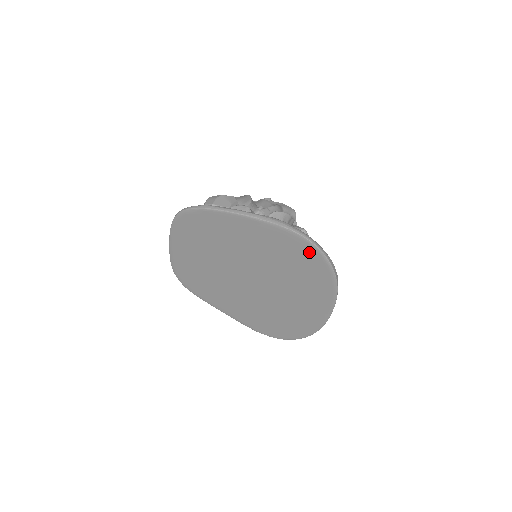
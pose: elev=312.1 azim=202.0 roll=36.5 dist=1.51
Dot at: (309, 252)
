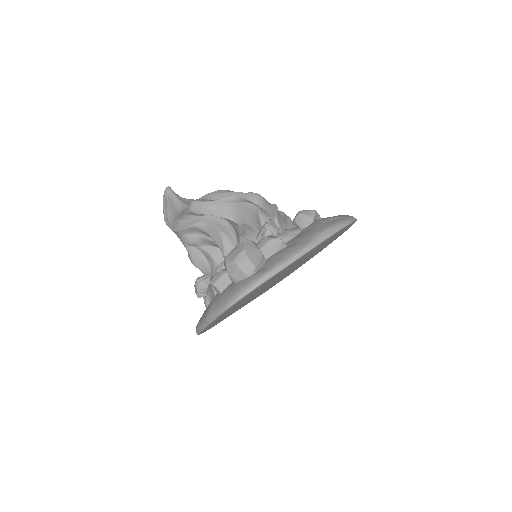
Dot at: occluded
